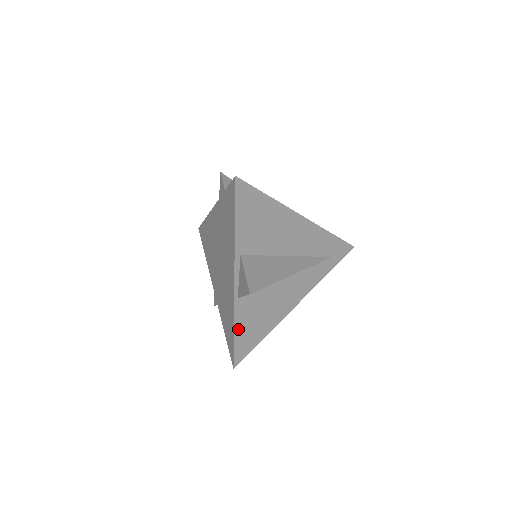
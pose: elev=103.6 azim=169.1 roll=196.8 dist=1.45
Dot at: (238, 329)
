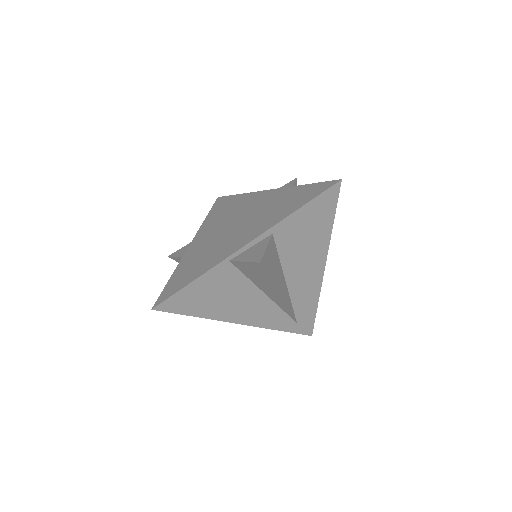
Dot at: (197, 283)
